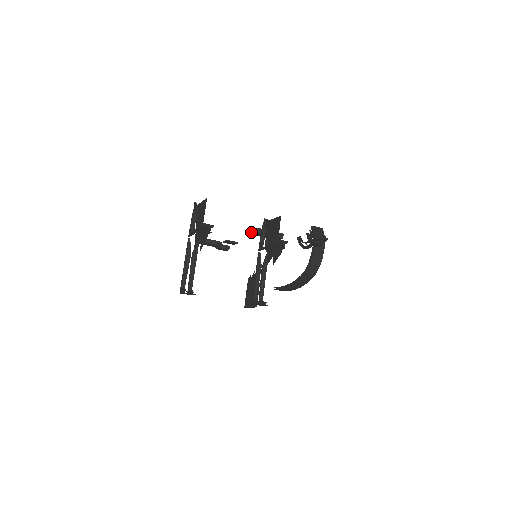
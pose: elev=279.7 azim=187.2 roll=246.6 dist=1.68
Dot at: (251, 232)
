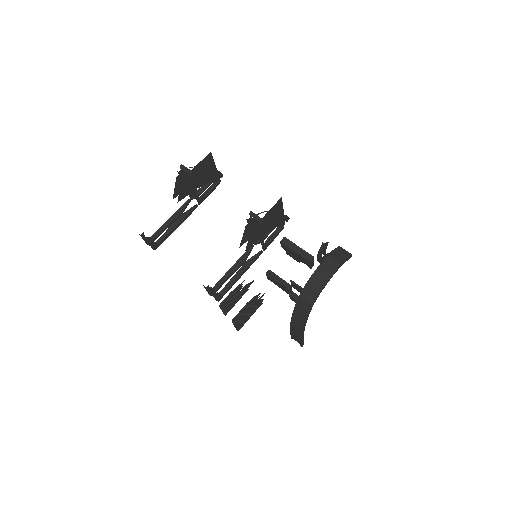
Dot at: occluded
